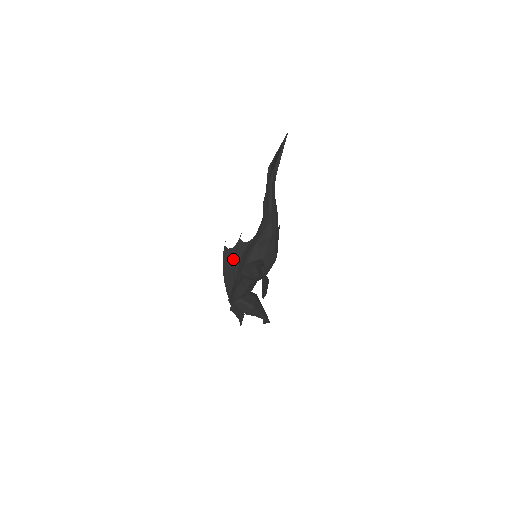
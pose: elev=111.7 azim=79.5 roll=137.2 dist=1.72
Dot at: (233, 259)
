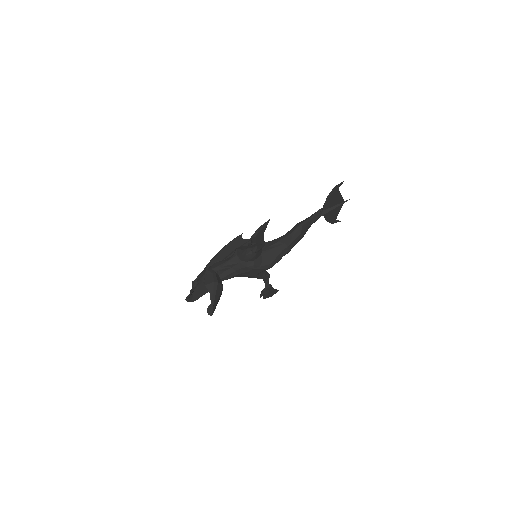
Dot at: (237, 247)
